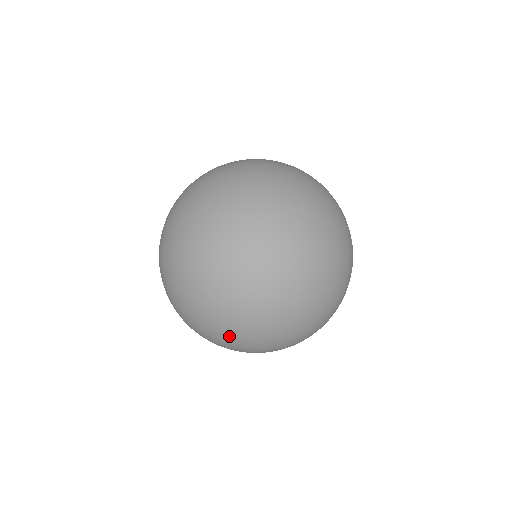
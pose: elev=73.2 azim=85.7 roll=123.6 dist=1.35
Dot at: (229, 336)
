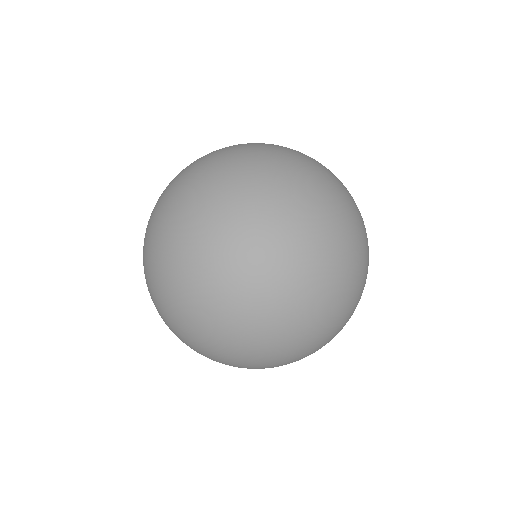
Dot at: occluded
